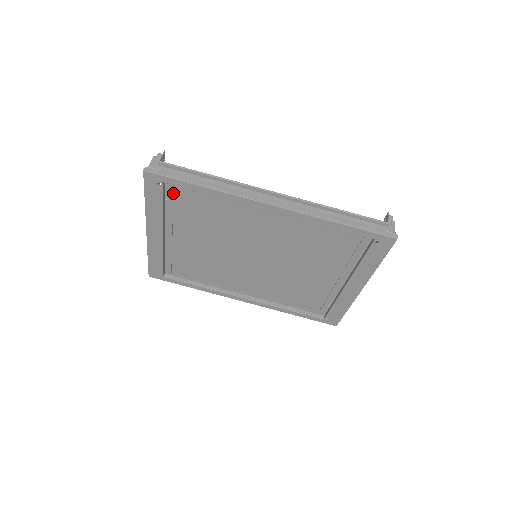
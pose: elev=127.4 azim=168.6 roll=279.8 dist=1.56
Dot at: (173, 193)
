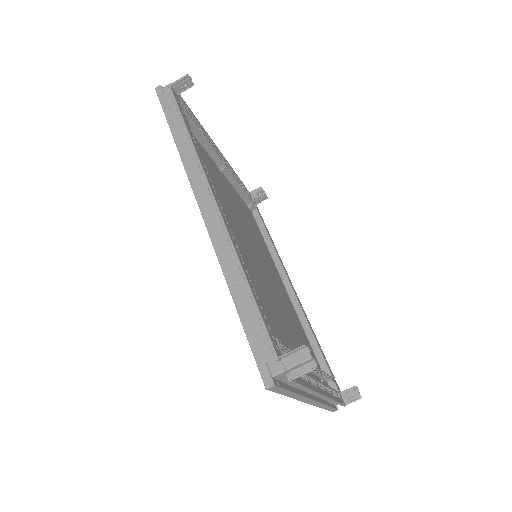
Dot at: occluded
